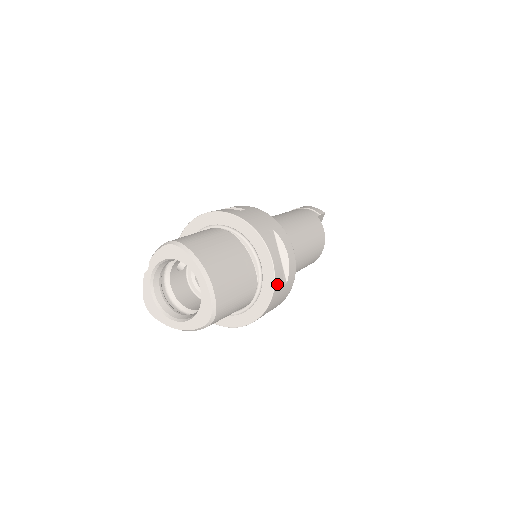
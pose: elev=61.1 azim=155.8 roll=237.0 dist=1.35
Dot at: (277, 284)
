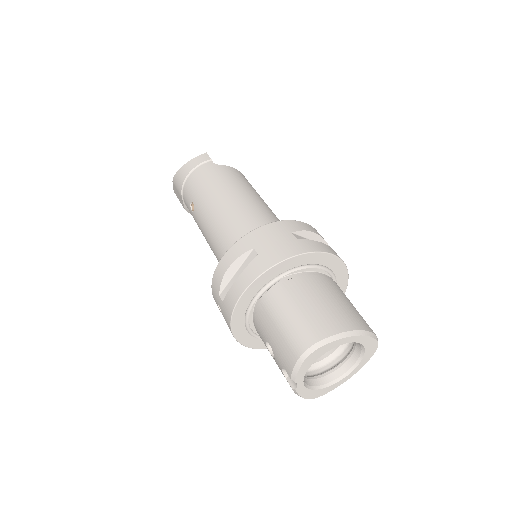
Dot at: occluded
